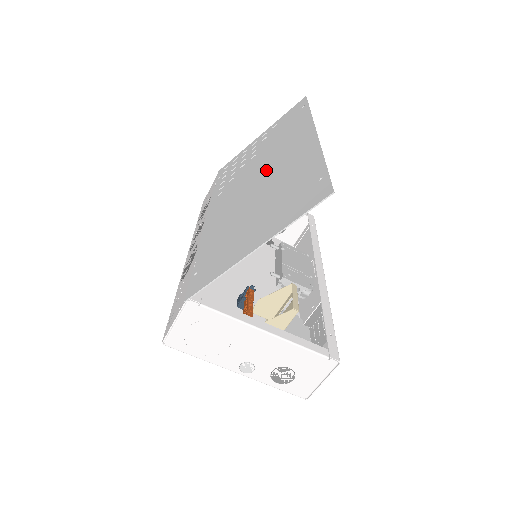
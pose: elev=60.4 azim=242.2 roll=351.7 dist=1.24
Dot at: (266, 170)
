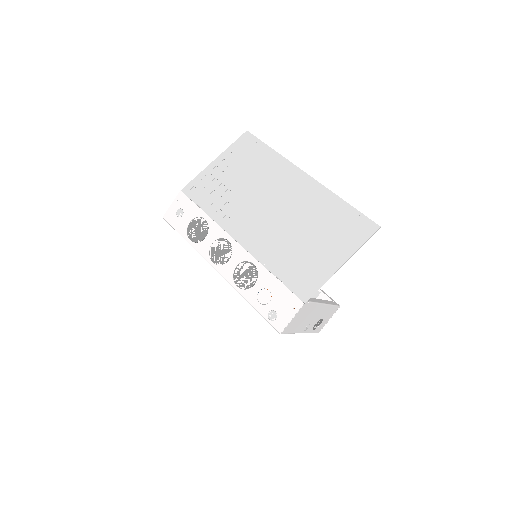
Dot at: (278, 201)
